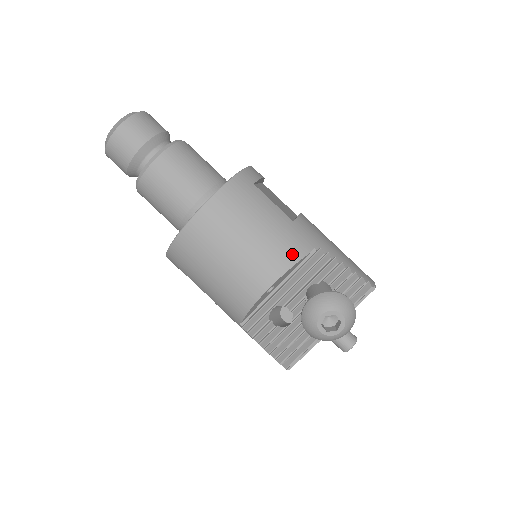
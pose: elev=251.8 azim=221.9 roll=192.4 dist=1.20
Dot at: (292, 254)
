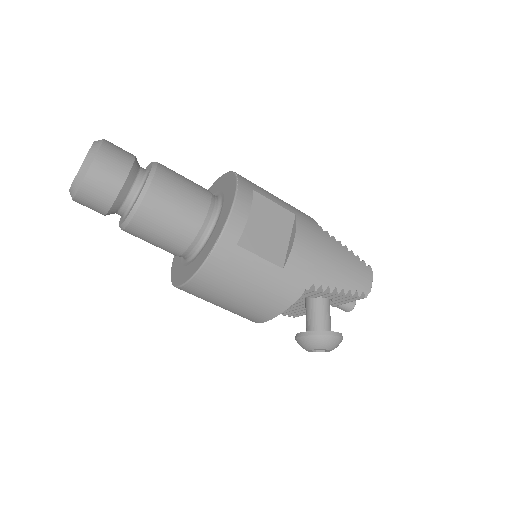
Dot at: (283, 303)
